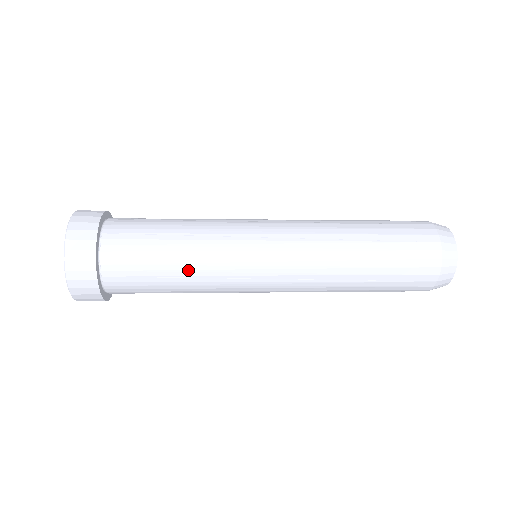
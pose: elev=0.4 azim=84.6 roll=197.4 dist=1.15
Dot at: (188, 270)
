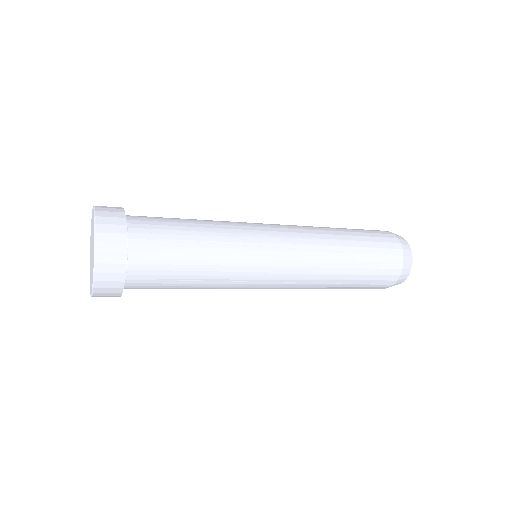
Dot at: (208, 236)
